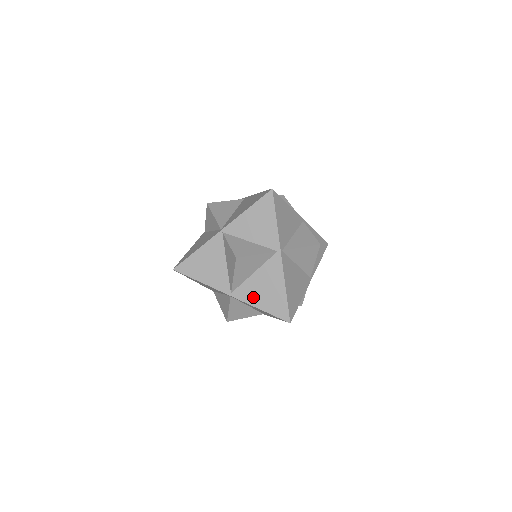
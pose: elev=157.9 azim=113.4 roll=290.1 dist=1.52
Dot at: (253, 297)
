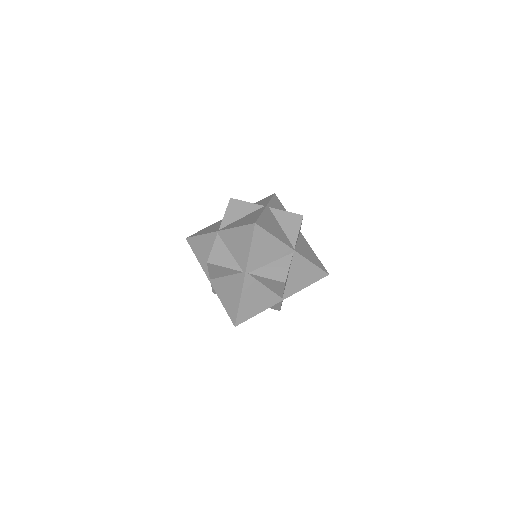
Dot at: (221, 292)
